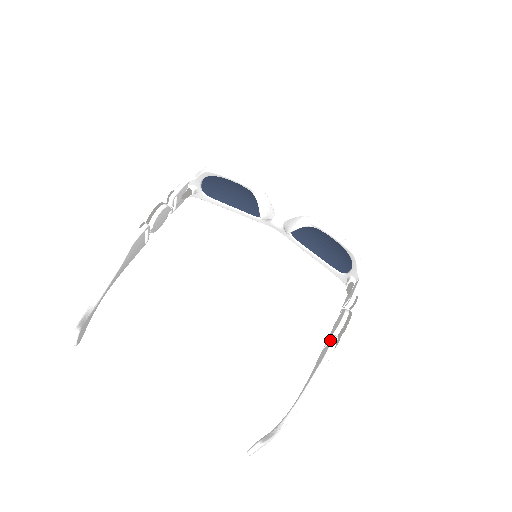
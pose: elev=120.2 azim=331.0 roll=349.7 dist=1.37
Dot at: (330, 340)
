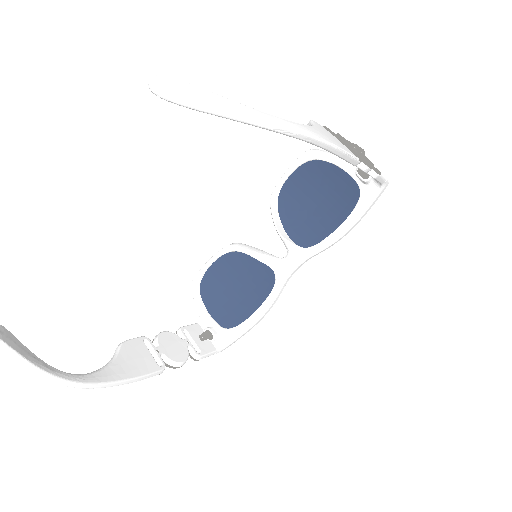
Dot at: occluded
